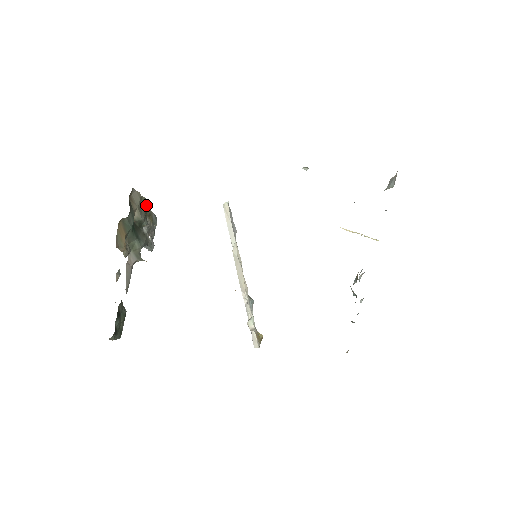
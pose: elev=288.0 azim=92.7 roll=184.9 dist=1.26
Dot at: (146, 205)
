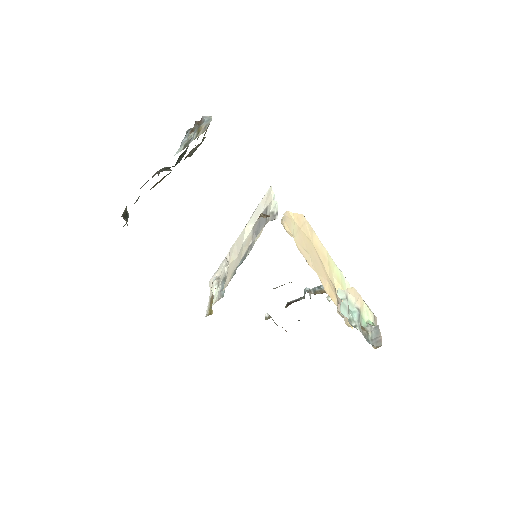
Dot at: occluded
